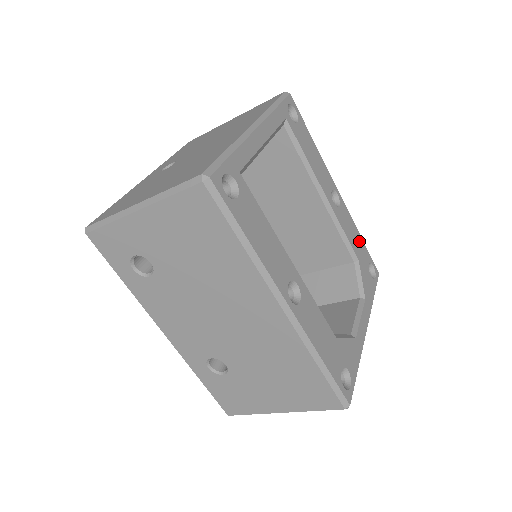
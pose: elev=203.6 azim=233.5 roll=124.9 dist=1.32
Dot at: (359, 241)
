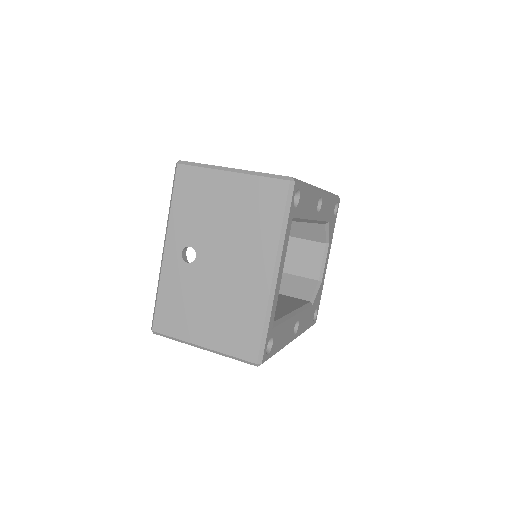
Dot at: (331, 203)
